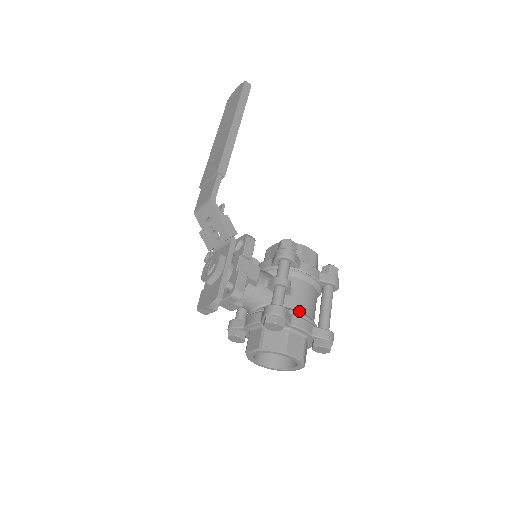
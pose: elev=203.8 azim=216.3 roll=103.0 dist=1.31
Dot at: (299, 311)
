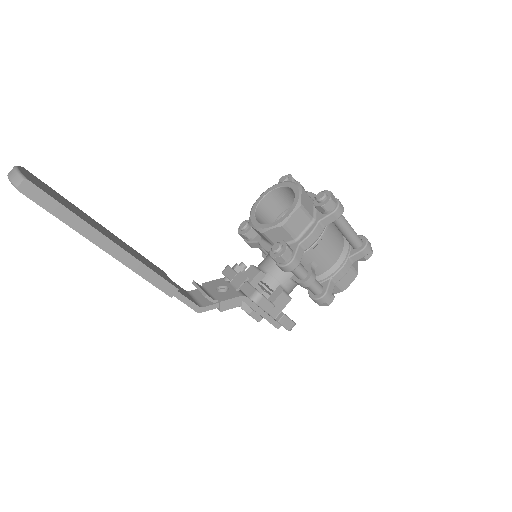
Dot at: (332, 267)
